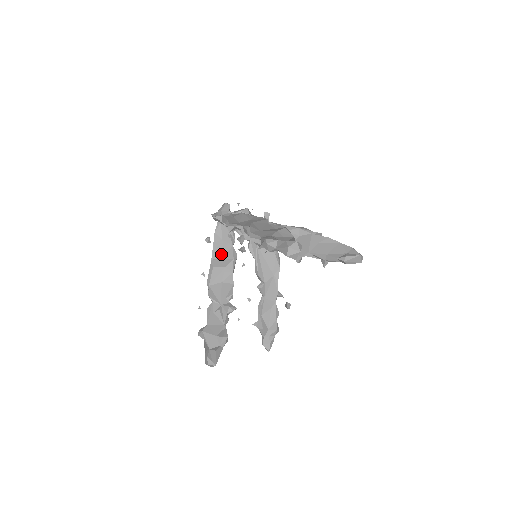
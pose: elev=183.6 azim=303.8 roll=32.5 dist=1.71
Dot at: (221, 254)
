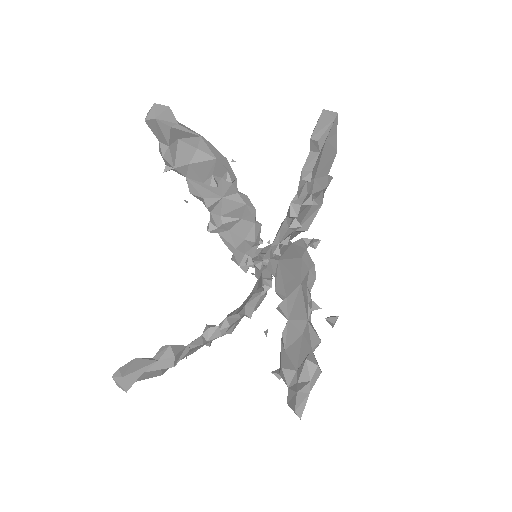
Dot at: occluded
